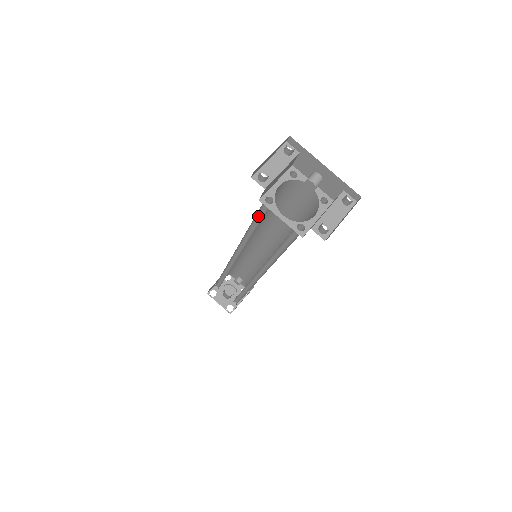
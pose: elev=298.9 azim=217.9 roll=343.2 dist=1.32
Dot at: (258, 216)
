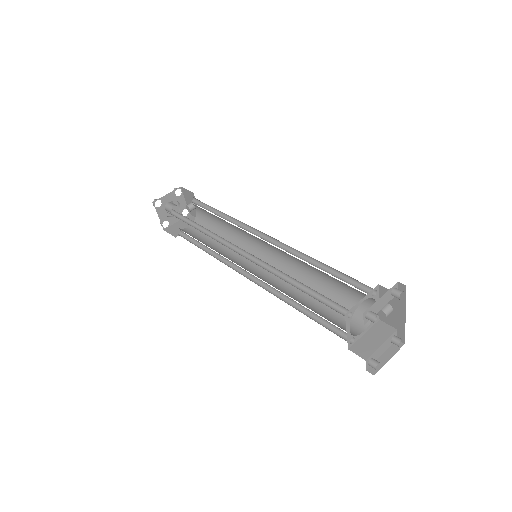
Dot at: occluded
